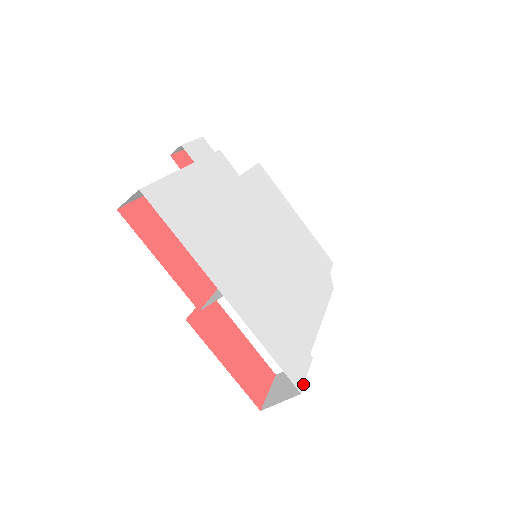
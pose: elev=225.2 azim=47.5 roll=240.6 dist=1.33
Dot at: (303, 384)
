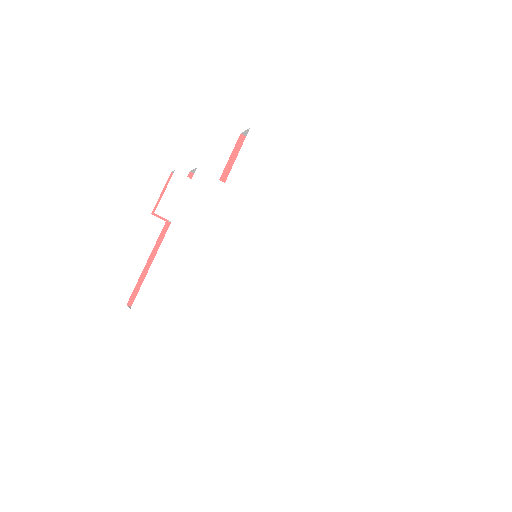
Dot at: (296, 365)
